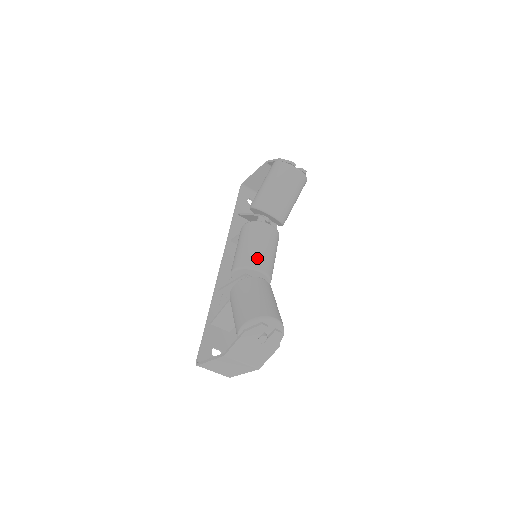
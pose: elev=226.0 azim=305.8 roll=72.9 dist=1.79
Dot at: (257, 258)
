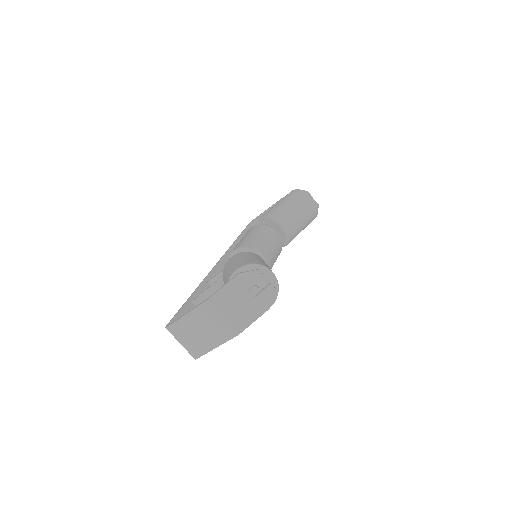
Dot at: (260, 245)
